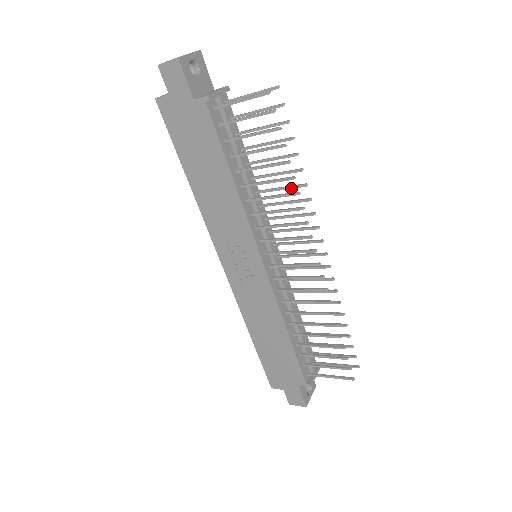
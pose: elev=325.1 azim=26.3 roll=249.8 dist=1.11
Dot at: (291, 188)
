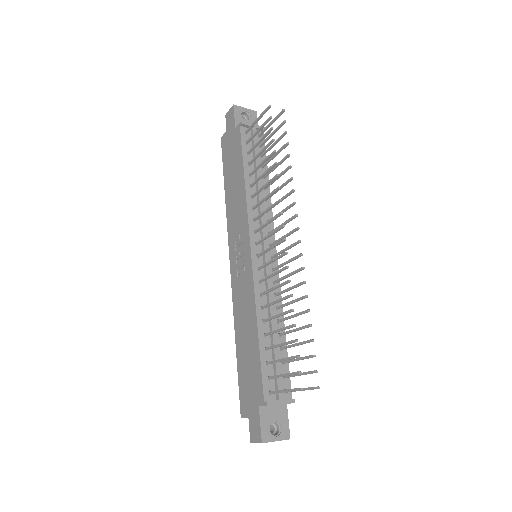
Dot at: (283, 185)
